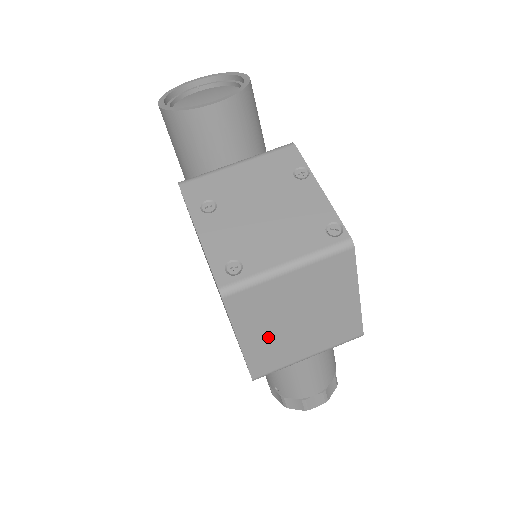
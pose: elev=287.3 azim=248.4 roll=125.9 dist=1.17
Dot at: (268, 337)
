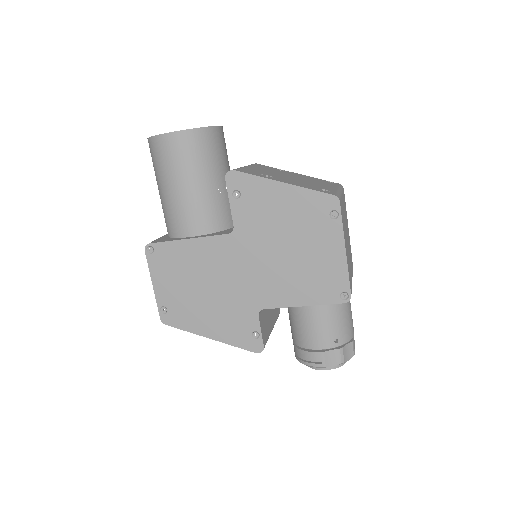
Dot at: (347, 251)
